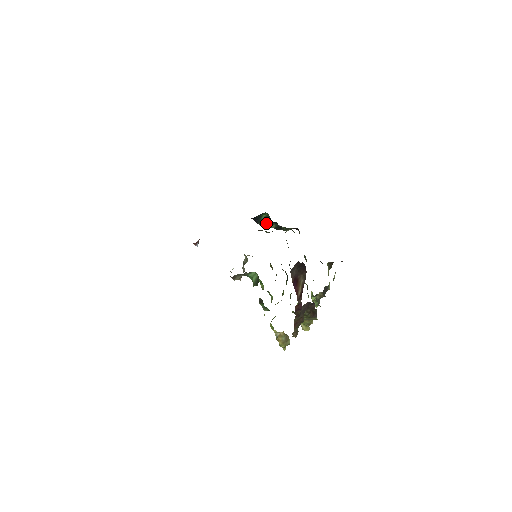
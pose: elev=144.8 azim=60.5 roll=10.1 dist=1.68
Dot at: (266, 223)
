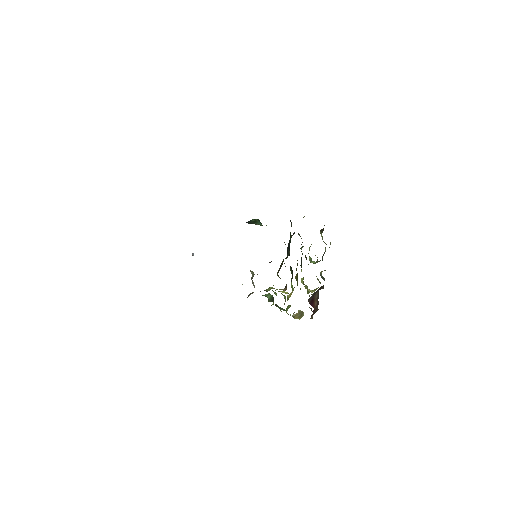
Dot at: (258, 224)
